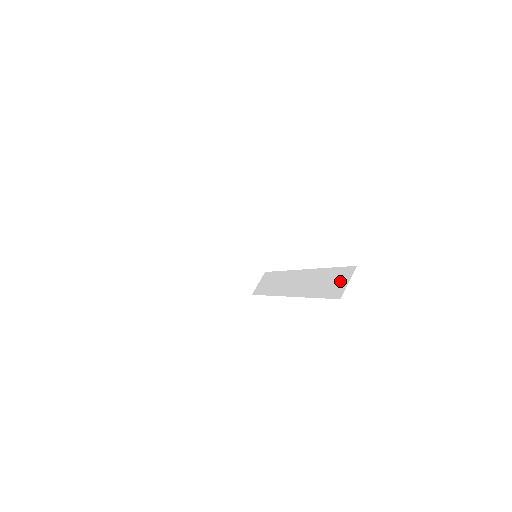
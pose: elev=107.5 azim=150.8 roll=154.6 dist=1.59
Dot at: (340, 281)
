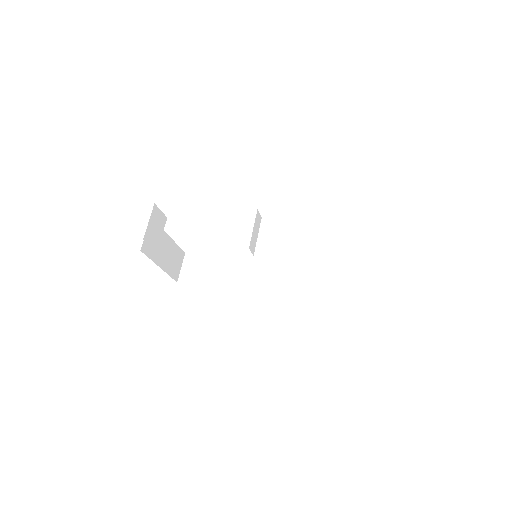
Dot at: (357, 285)
